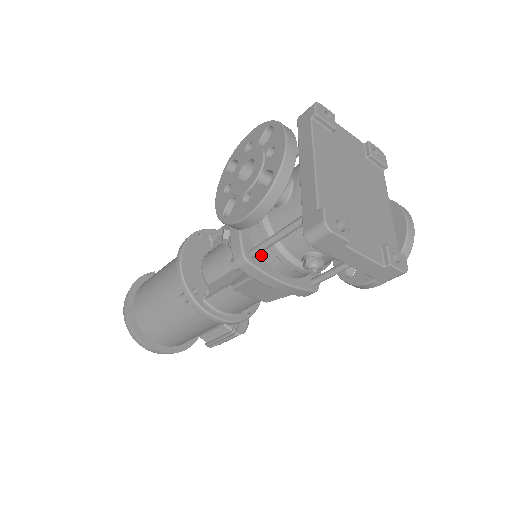
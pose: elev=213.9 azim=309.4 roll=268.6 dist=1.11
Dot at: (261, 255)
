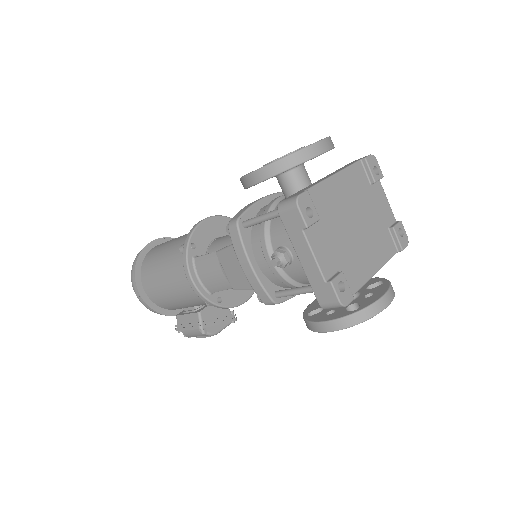
Dot at: (252, 233)
